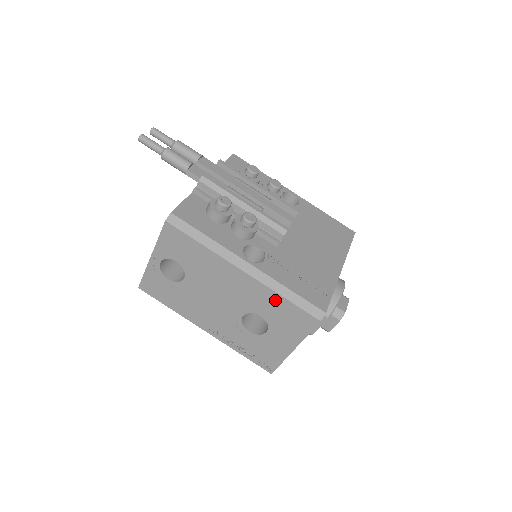
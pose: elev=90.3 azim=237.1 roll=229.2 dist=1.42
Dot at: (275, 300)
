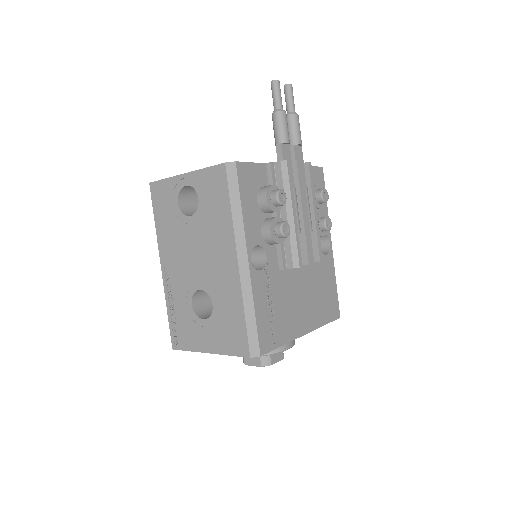
Dot at: (236, 307)
